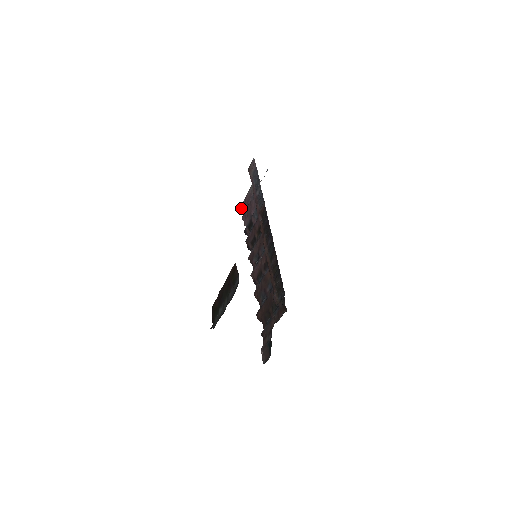
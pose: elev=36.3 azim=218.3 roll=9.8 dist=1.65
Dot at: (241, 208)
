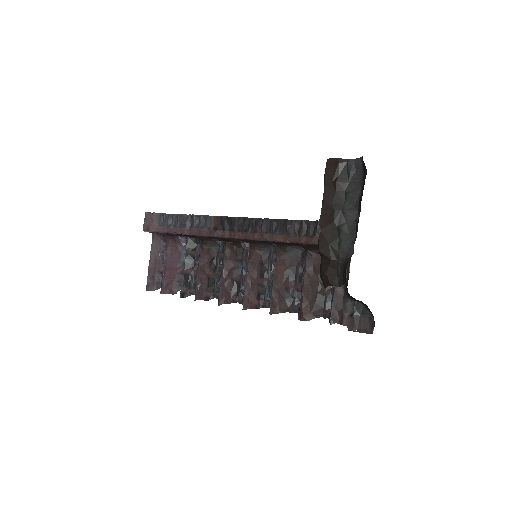
Dot at: (149, 289)
